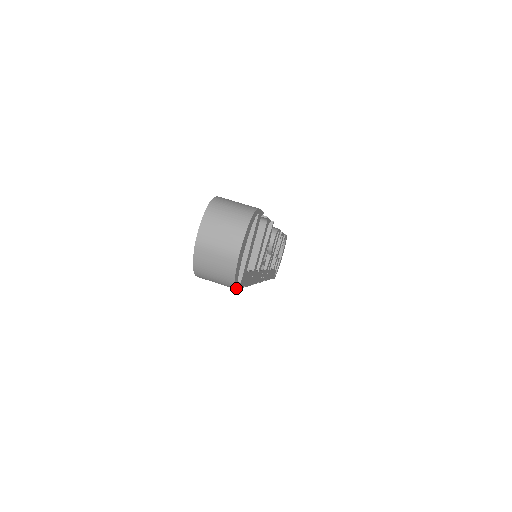
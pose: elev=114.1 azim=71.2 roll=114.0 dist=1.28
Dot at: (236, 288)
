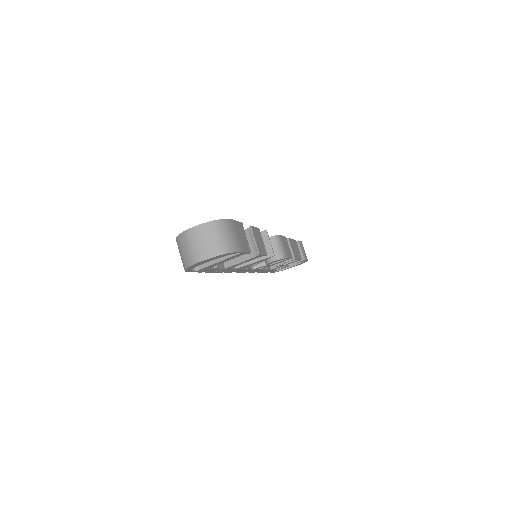
Dot at: occluded
